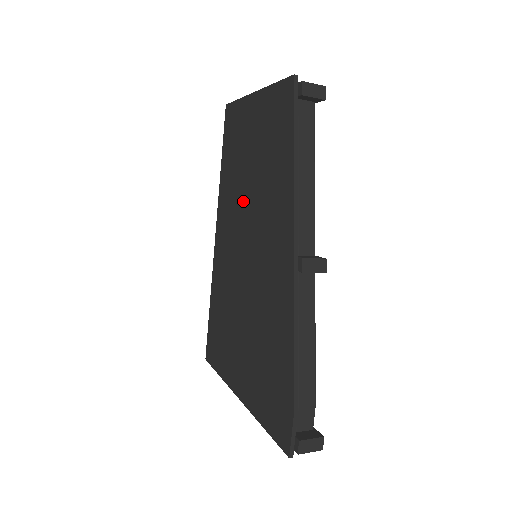
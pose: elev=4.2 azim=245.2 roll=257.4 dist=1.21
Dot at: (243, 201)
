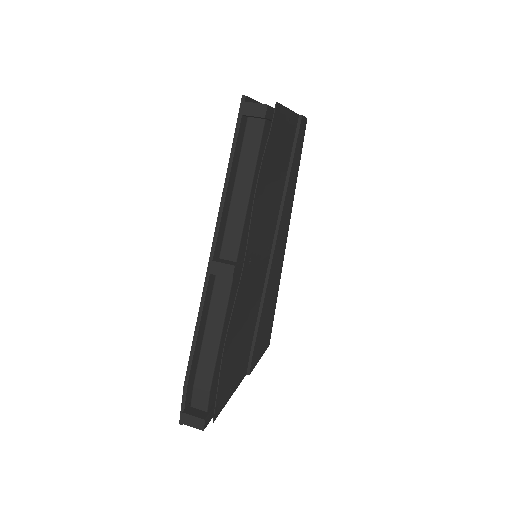
Dot at: occluded
